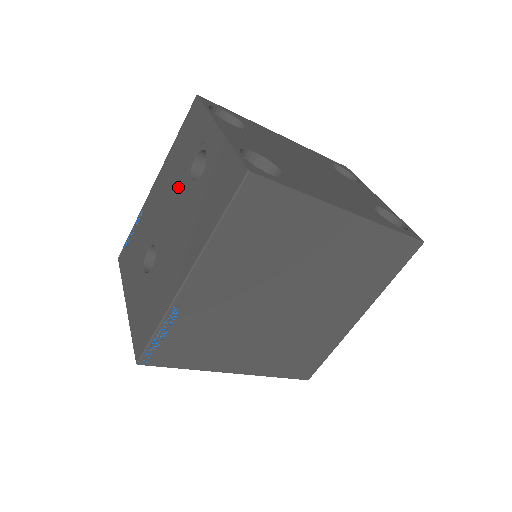
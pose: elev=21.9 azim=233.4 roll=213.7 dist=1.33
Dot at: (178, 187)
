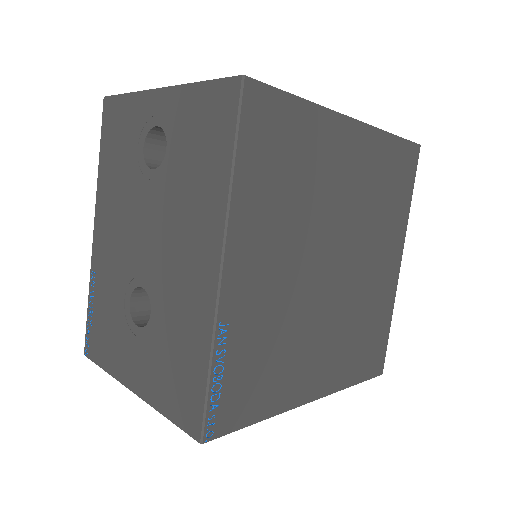
Dot at: (136, 196)
